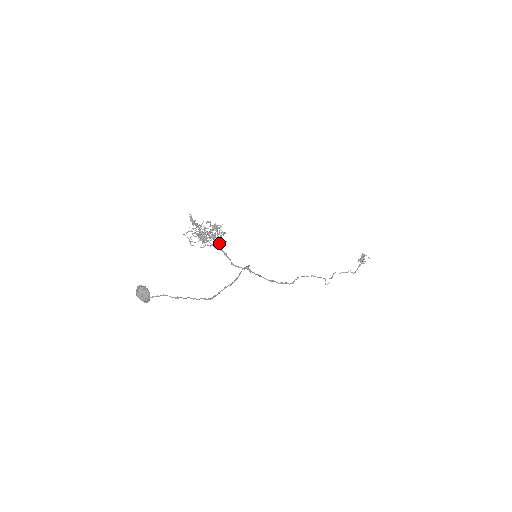
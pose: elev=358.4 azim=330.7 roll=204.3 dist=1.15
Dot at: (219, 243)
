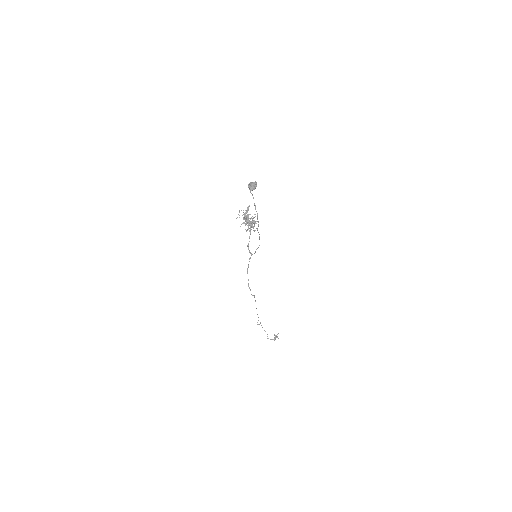
Dot at: occluded
